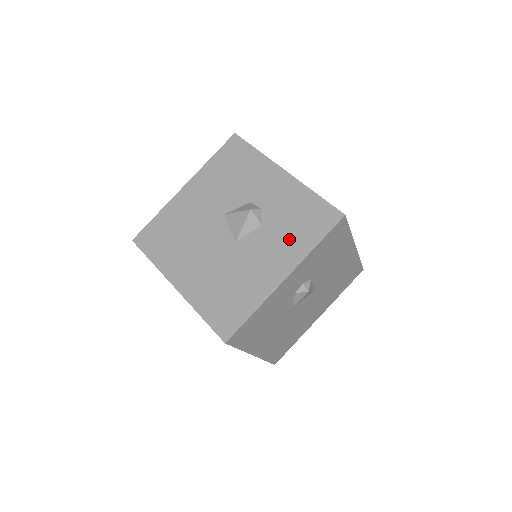
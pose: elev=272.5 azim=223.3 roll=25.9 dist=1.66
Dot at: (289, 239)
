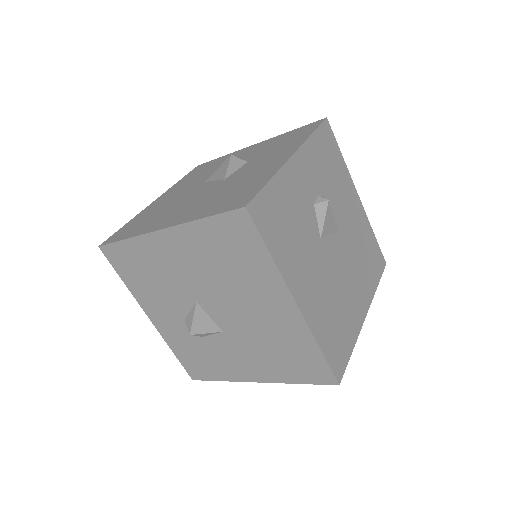
Dot at: (281, 148)
